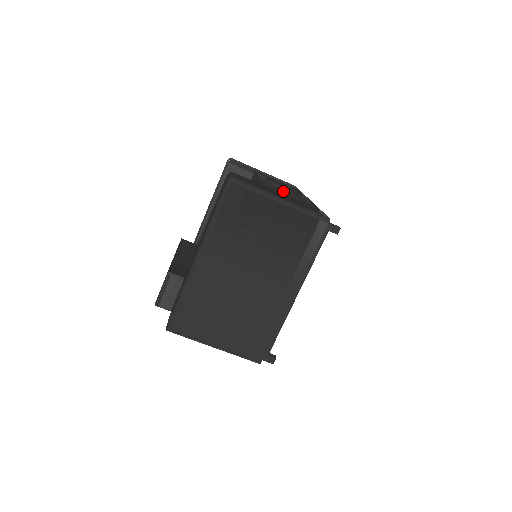
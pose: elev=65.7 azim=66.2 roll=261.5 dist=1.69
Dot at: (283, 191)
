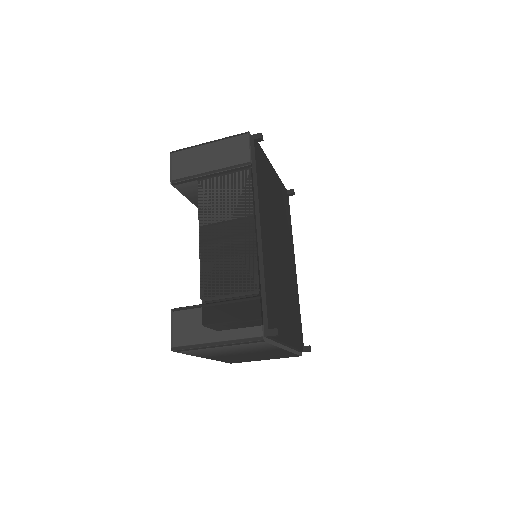
Dot at: (222, 277)
